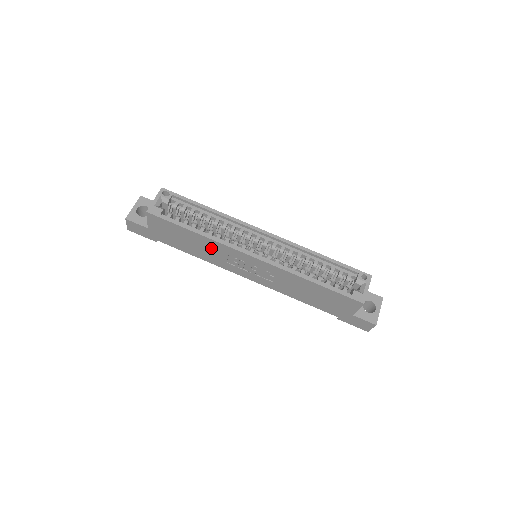
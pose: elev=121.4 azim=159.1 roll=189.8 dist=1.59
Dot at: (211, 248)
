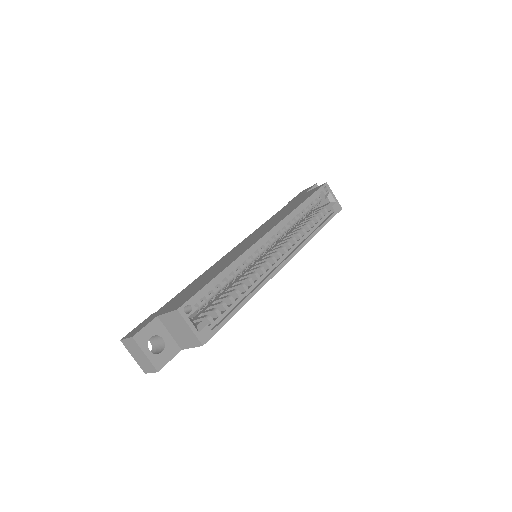
Dot at: occluded
